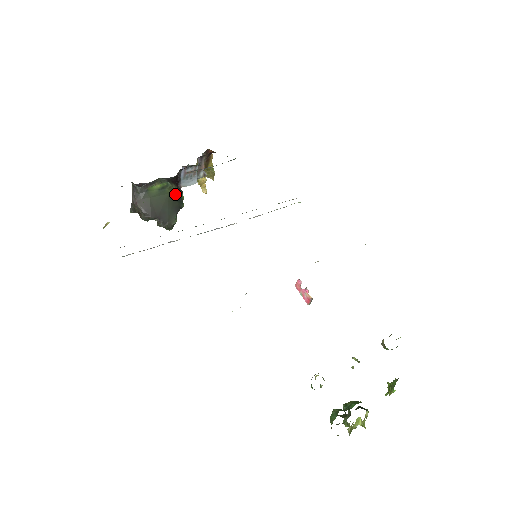
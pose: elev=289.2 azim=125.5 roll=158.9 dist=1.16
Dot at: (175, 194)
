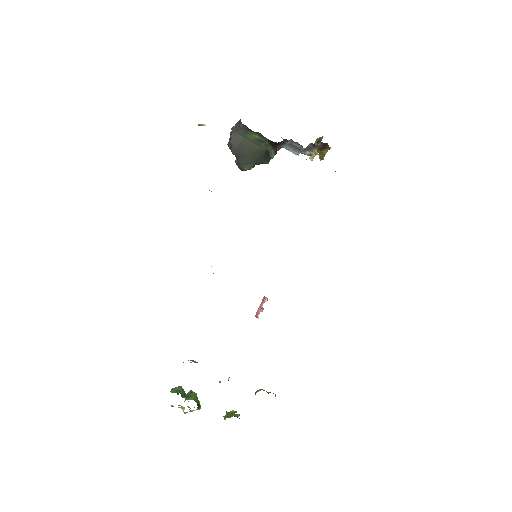
Dot at: (267, 151)
